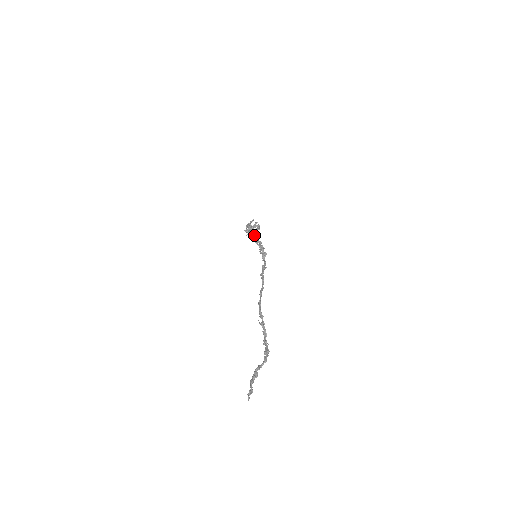
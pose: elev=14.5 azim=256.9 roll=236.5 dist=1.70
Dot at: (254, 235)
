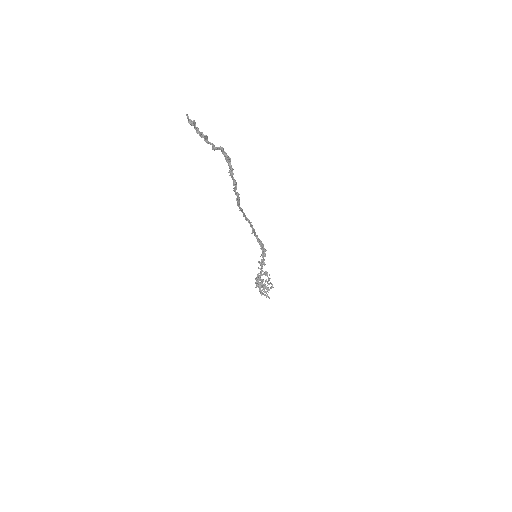
Dot at: occluded
